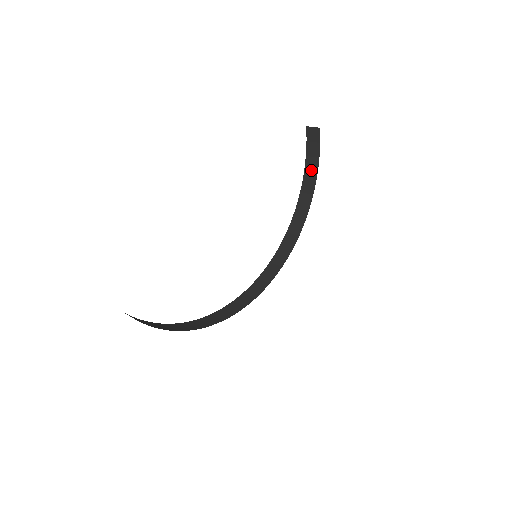
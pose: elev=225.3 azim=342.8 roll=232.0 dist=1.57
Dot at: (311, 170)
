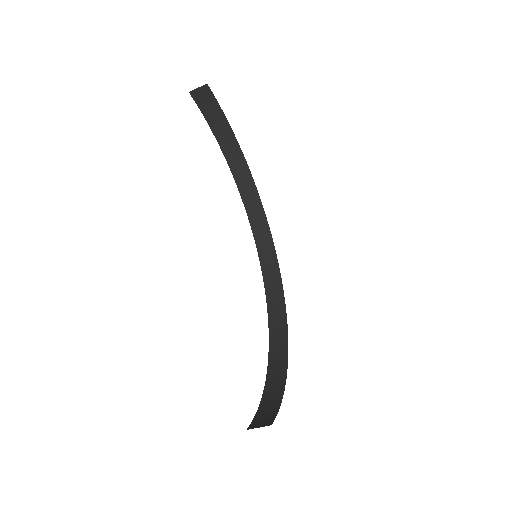
Dot at: (223, 132)
